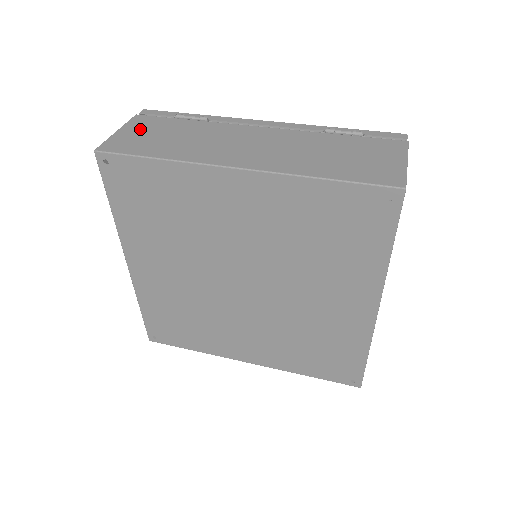
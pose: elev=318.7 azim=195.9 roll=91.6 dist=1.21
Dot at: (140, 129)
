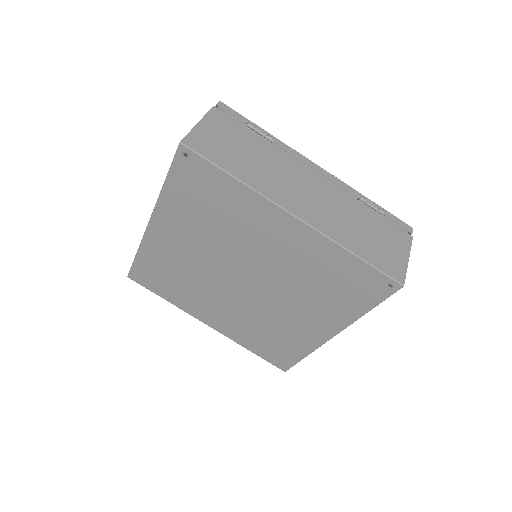
Dot at: (219, 130)
